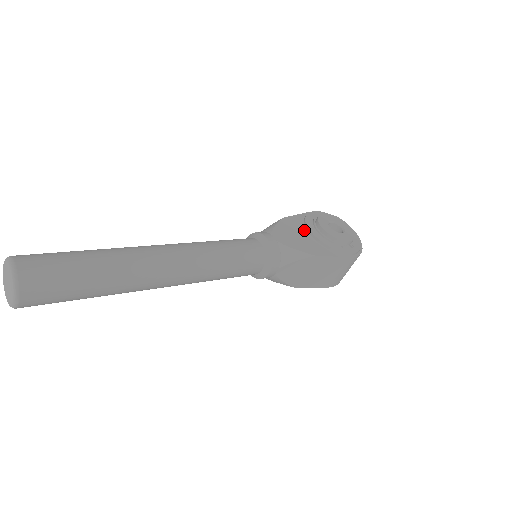
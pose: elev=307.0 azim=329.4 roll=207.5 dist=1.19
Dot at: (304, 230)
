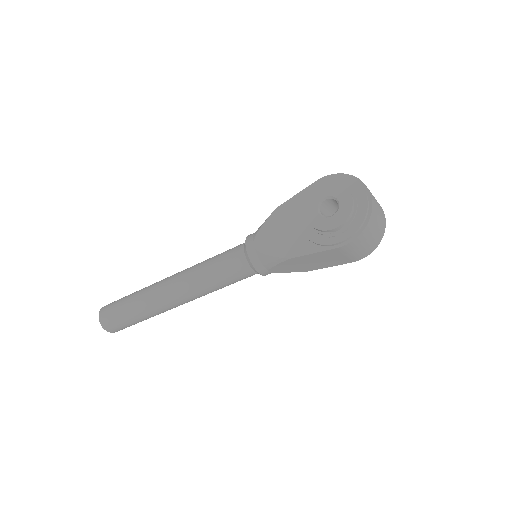
Dot at: (294, 219)
